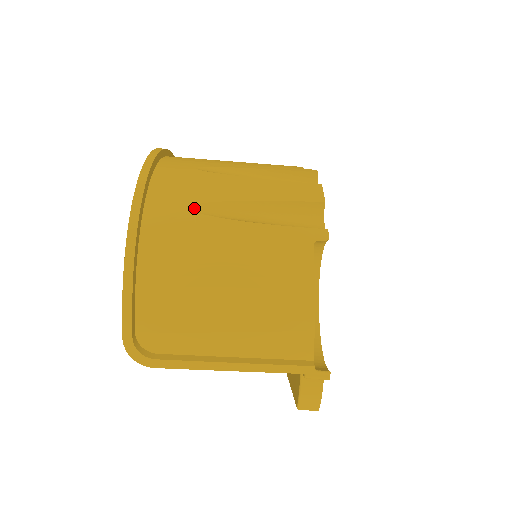
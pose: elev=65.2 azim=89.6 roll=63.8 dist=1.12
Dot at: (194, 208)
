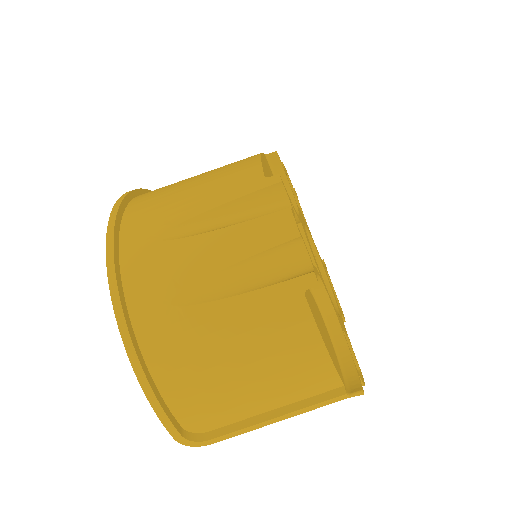
Dot at: (176, 302)
